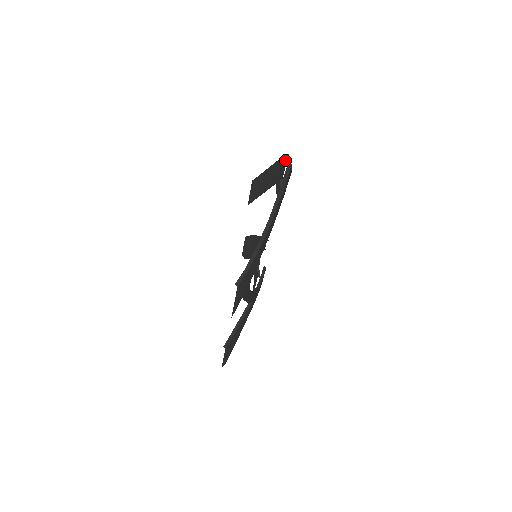
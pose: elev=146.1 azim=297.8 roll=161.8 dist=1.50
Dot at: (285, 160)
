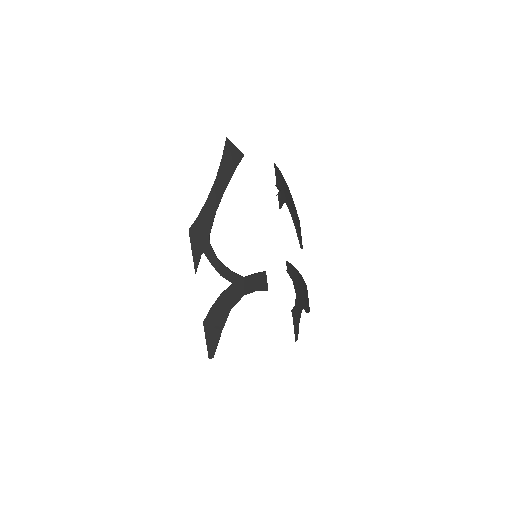
Dot at: (275, 171)
